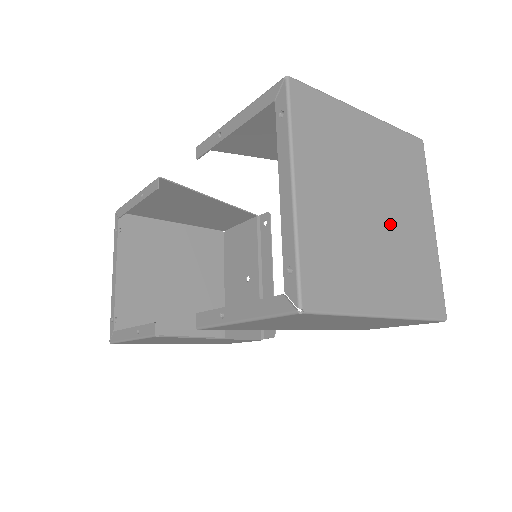
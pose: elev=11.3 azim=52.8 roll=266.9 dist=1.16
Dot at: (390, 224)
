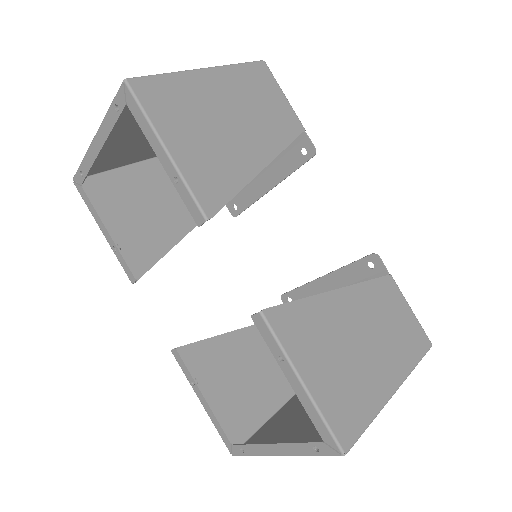
Dot at: occluded
